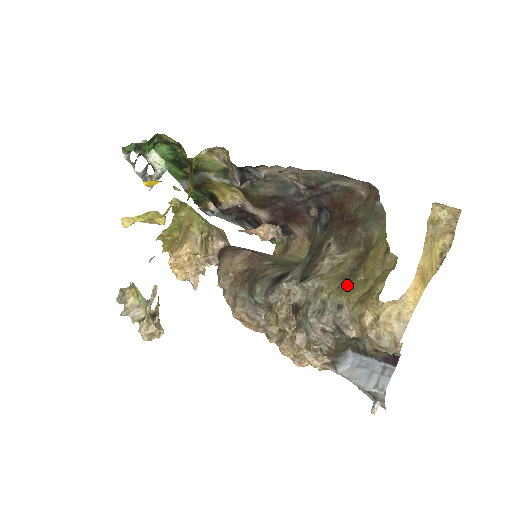
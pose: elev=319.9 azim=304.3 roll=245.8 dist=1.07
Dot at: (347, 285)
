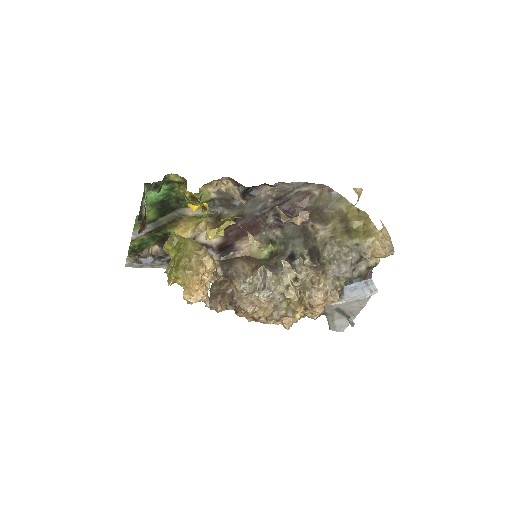
Dot at: (351, 234)
